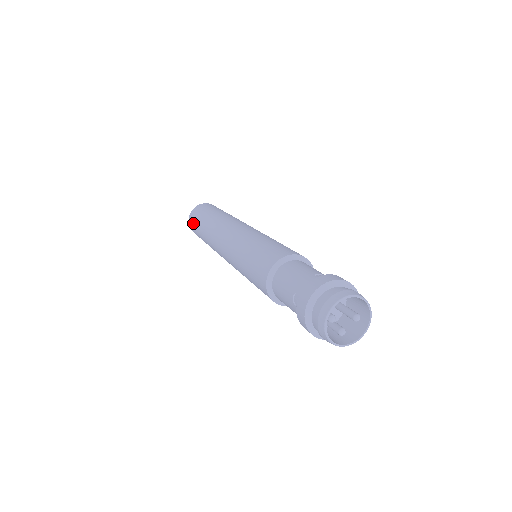
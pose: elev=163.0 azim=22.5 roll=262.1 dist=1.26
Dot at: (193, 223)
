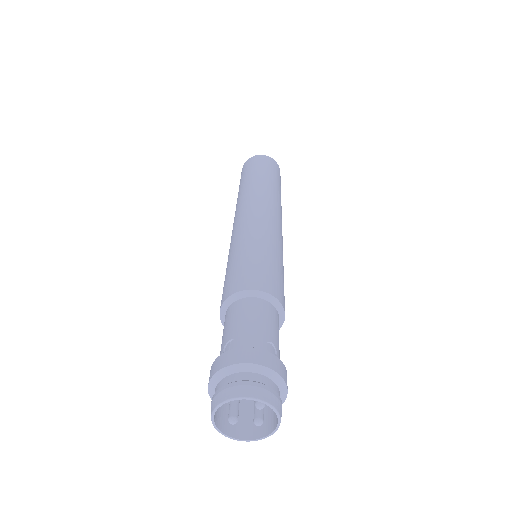
Dot at: occluded
